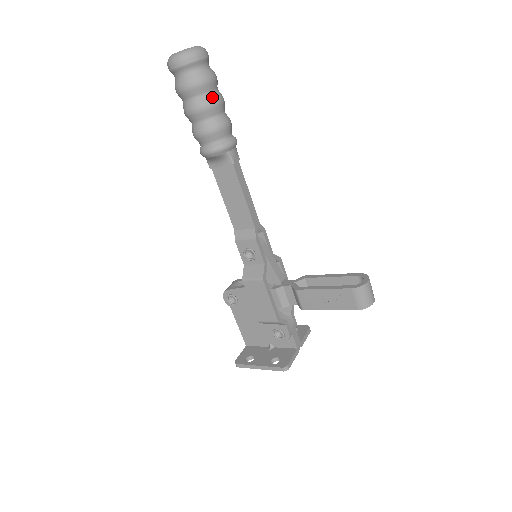
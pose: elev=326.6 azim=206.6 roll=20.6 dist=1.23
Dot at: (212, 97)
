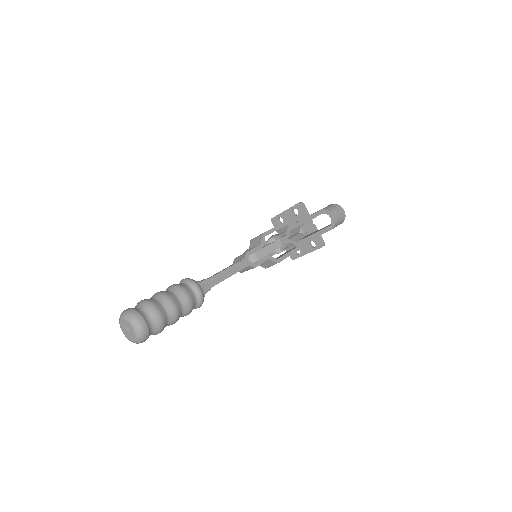
Dot at: (171, 313)
